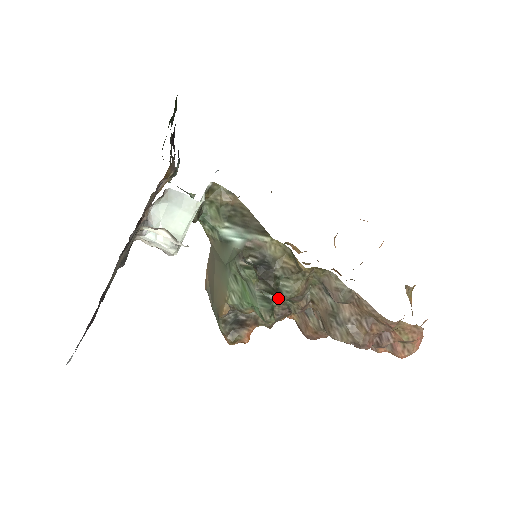
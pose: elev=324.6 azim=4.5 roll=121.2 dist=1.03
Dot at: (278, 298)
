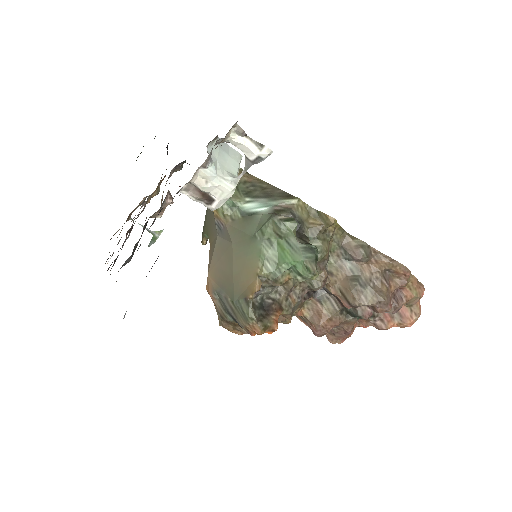
Dot at: occluded
